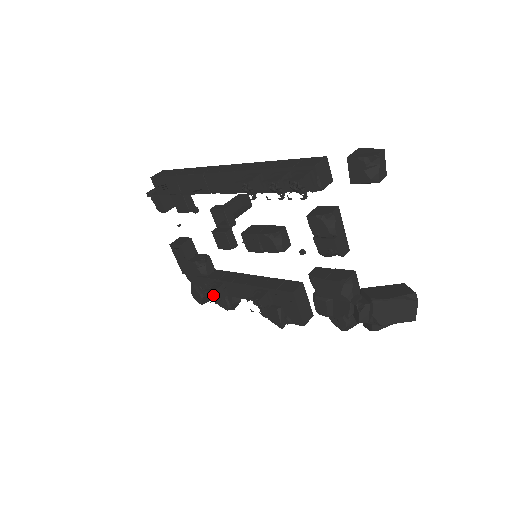
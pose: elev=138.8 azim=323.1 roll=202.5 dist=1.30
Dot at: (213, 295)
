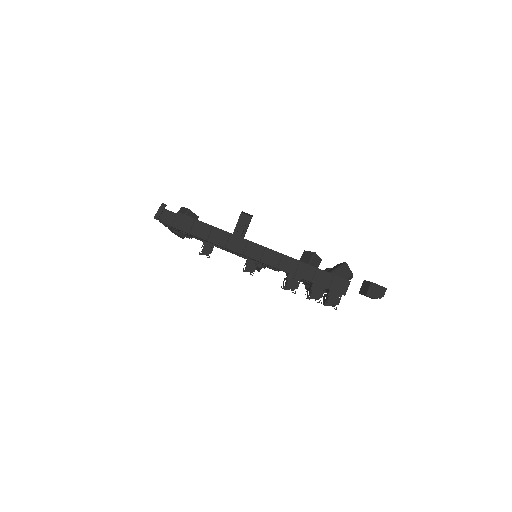
Dot at: occluded
